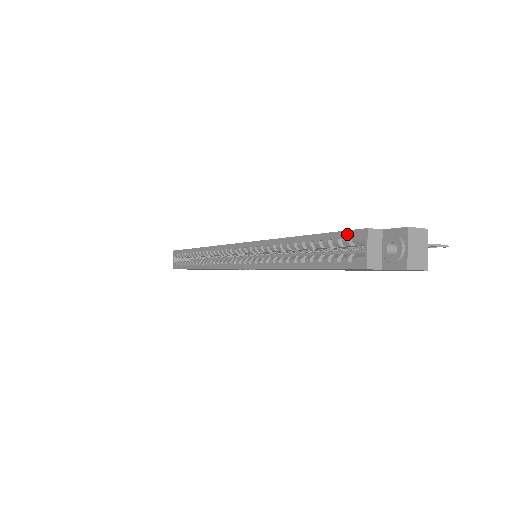
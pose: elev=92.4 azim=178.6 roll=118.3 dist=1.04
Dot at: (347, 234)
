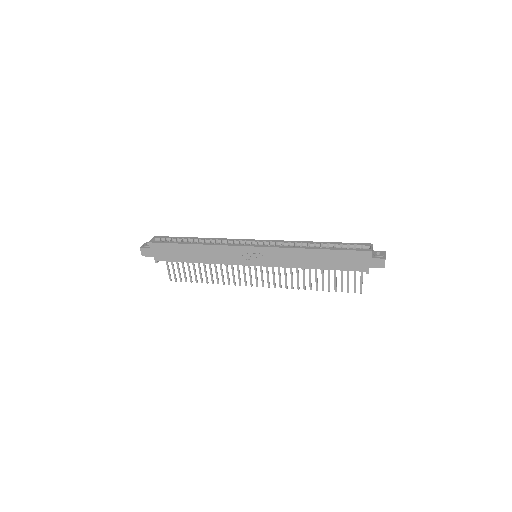
Dot at: (360, 244)
